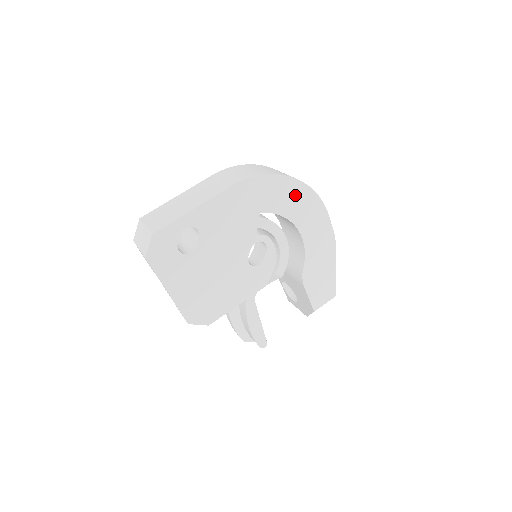
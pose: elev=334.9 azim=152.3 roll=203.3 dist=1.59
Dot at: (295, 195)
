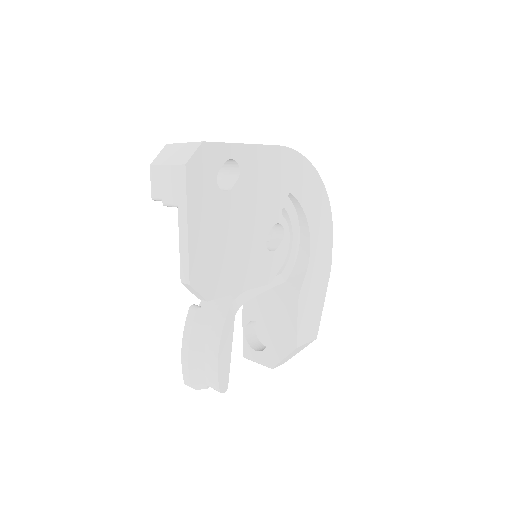
Dot at: (317, 195)
